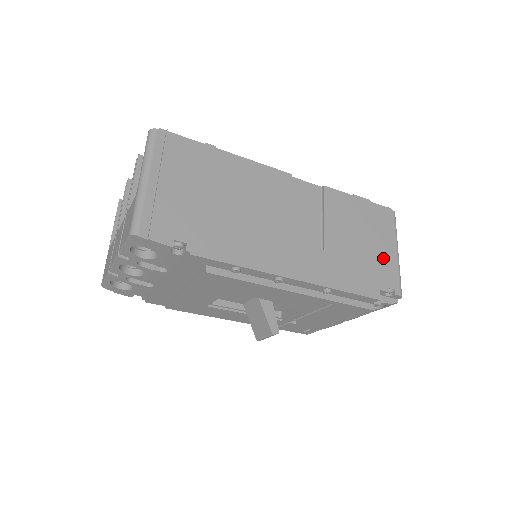
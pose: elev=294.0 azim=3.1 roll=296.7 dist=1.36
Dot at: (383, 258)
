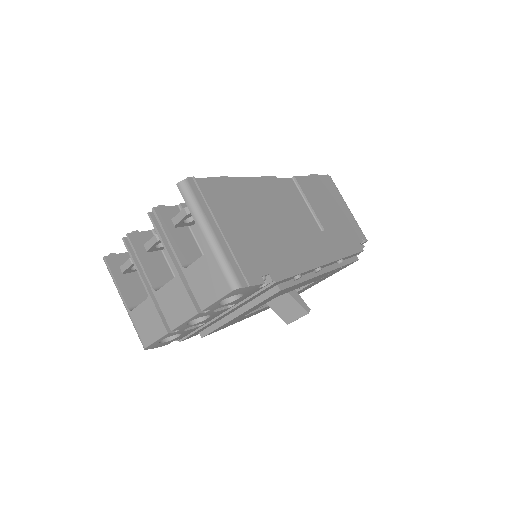
Dot at: (348, 218)
